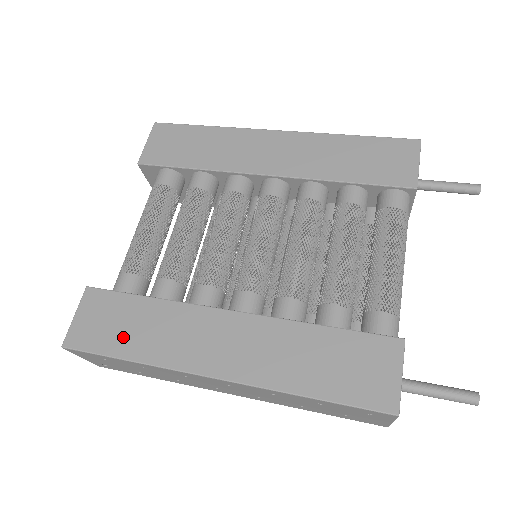
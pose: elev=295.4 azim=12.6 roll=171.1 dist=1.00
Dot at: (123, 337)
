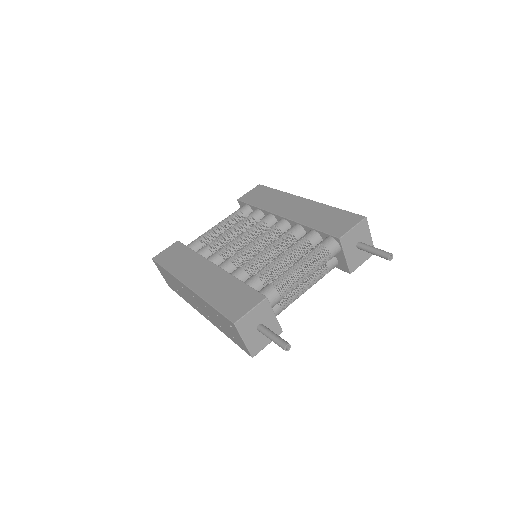
Dot at: (172, 261)
